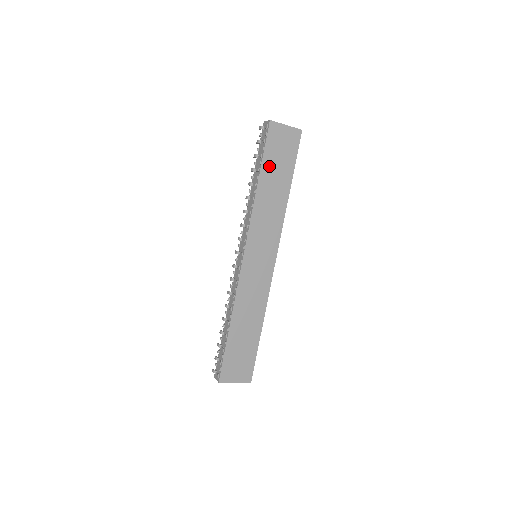
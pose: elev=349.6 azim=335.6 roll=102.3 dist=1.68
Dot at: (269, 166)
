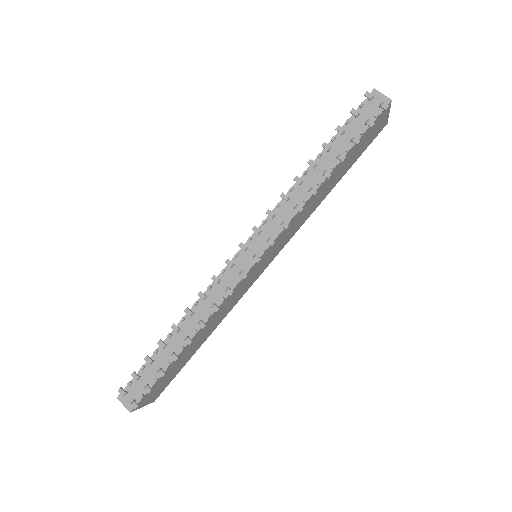
Dot at: (348, 156)
